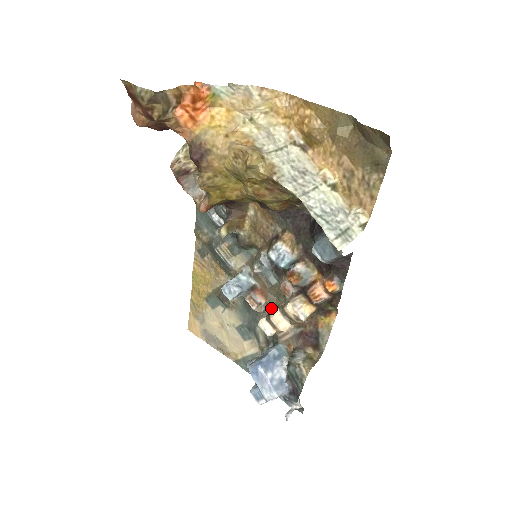
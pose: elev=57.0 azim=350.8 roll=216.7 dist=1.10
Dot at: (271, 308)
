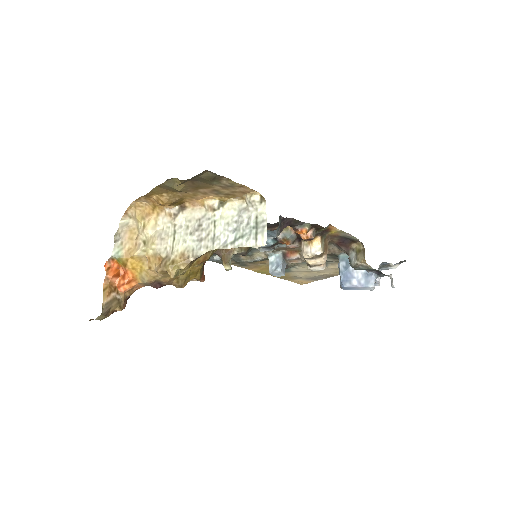
Dot at: occluded
